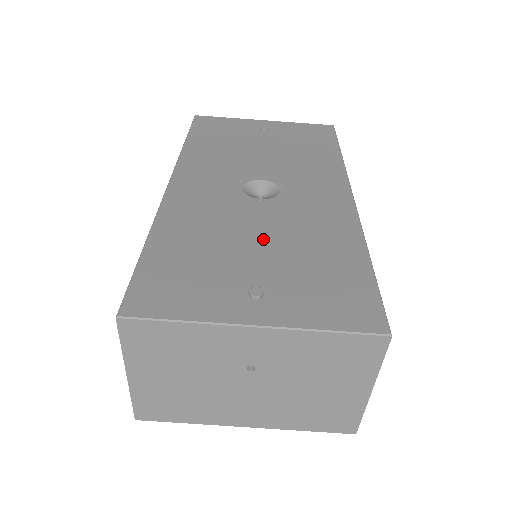
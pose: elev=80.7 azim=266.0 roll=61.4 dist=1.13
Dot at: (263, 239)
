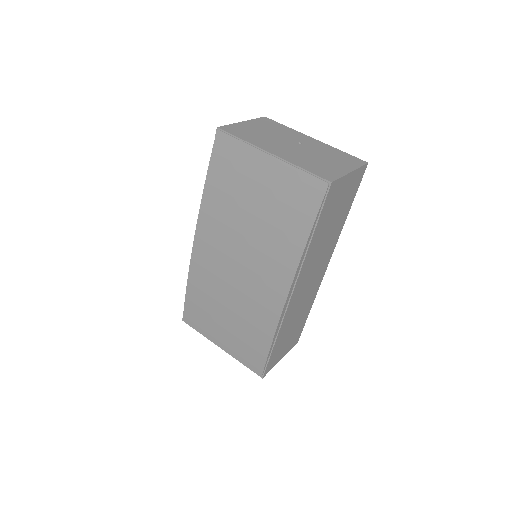
Dot at: occluded
